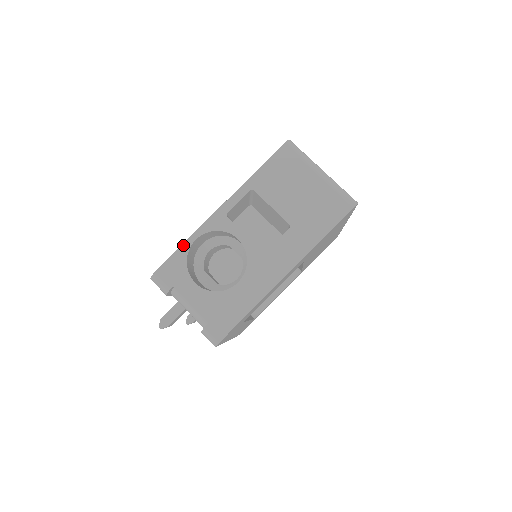
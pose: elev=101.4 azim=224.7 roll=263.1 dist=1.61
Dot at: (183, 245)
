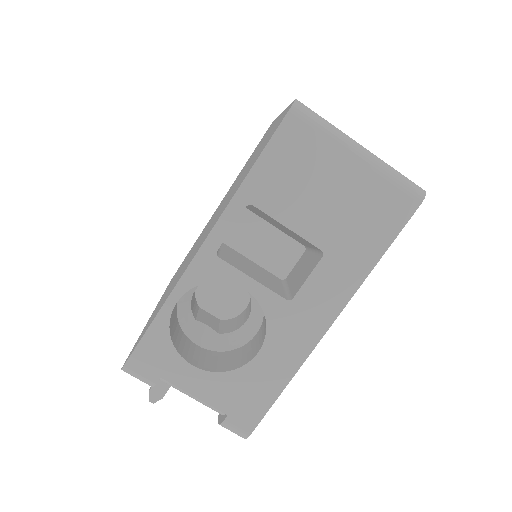
Dot at: (158, 315)
